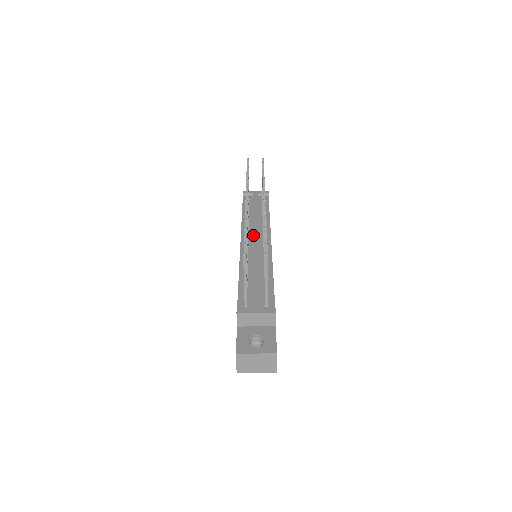
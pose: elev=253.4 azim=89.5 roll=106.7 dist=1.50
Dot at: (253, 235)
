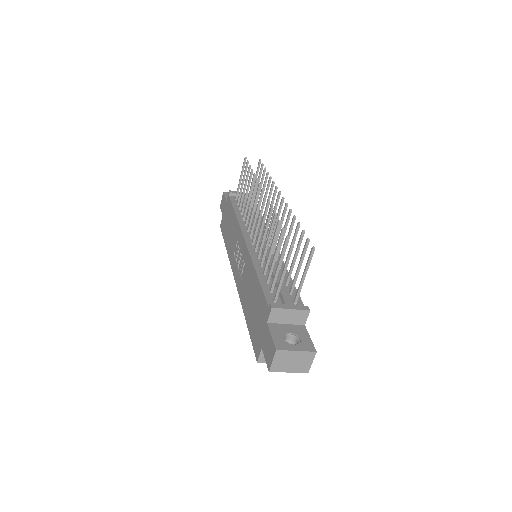
Dot at: (257, 234)
